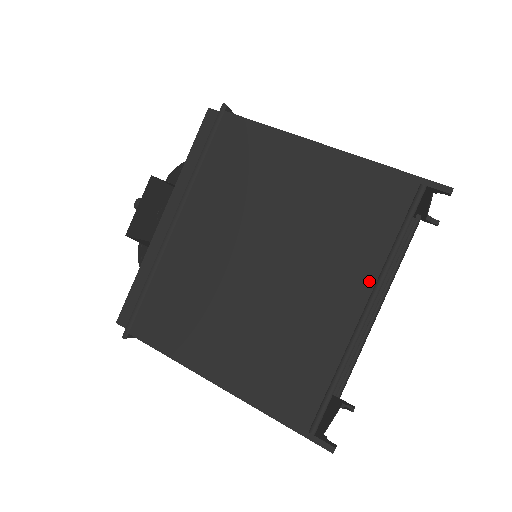
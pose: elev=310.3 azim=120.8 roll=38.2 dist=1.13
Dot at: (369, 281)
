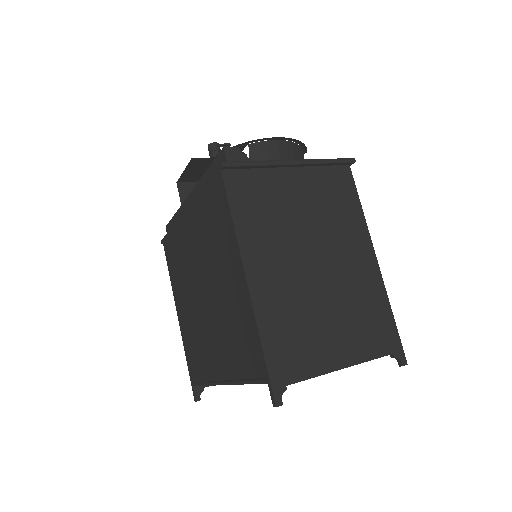
Dot at: (228, 375)
